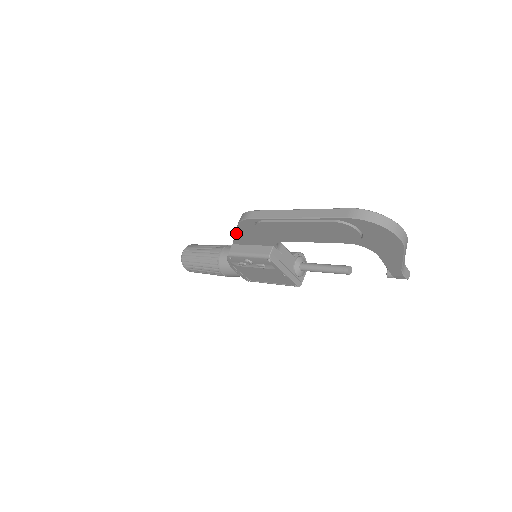
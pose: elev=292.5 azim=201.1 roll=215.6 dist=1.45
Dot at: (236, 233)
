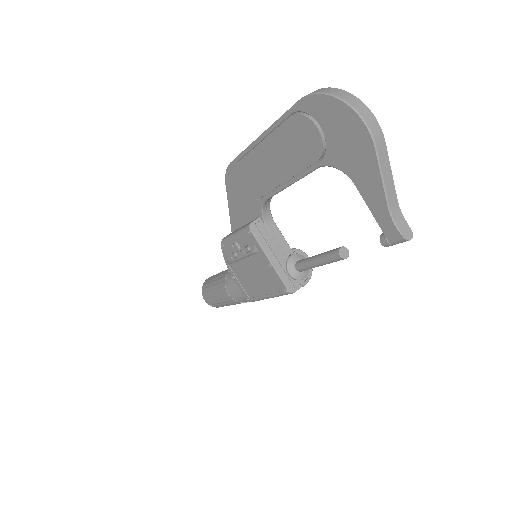
Dot at: (228, 205)
